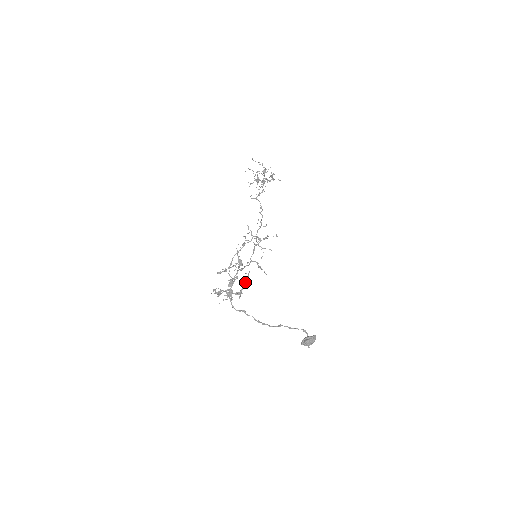
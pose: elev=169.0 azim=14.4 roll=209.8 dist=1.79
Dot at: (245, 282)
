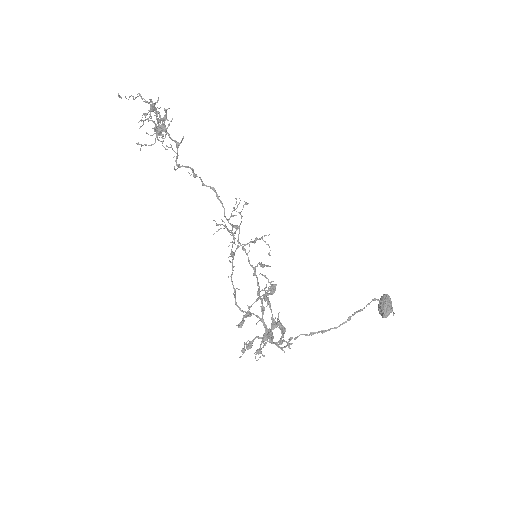
Dot at: (267, 303)
